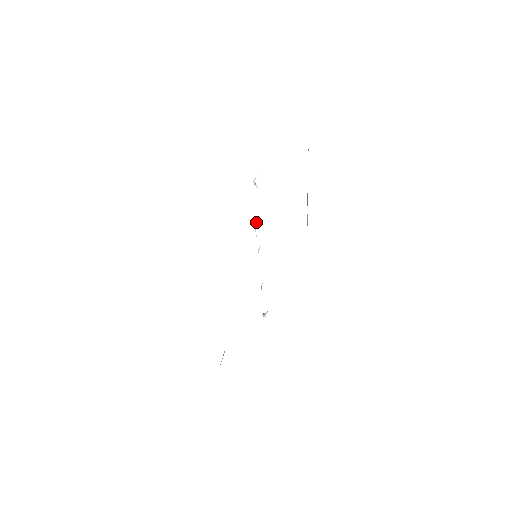
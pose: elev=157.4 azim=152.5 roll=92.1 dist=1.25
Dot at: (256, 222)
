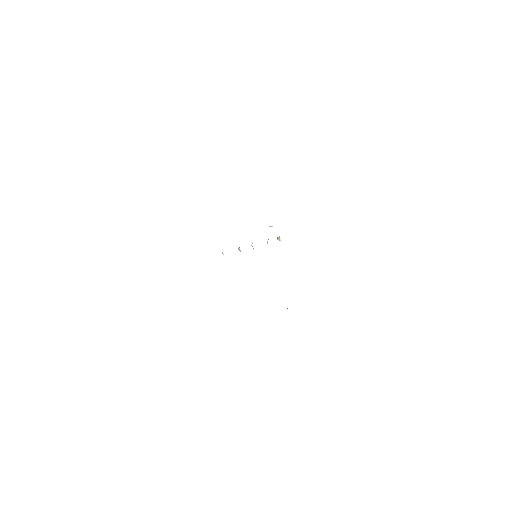
Dot at: occluded
